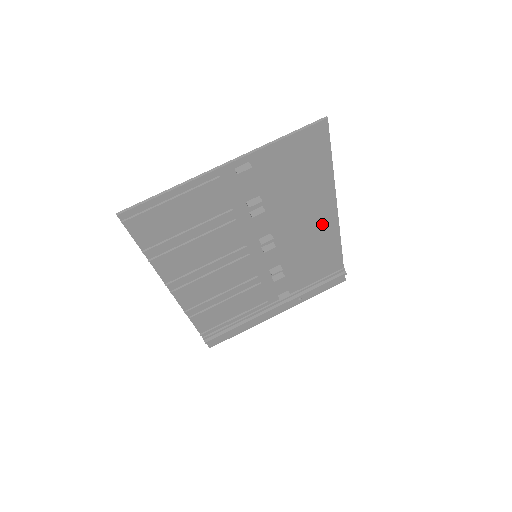
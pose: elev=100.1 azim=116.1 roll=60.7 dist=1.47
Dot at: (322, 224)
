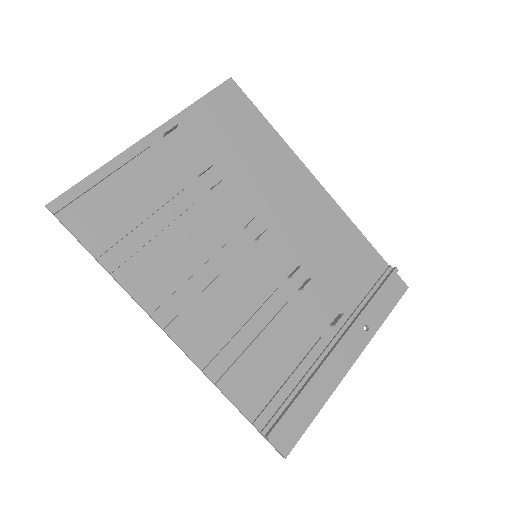
Dot at: (311, 200)
